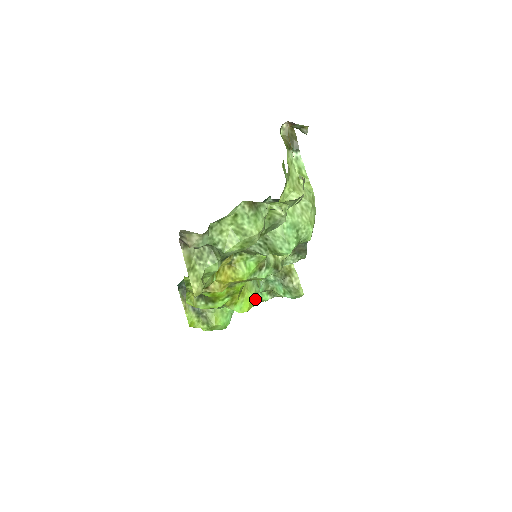
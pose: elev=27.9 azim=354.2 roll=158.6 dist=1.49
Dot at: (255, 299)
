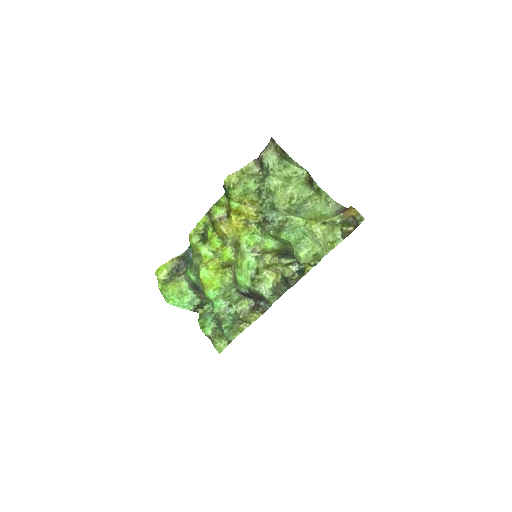
Dot at: (215, 290)
